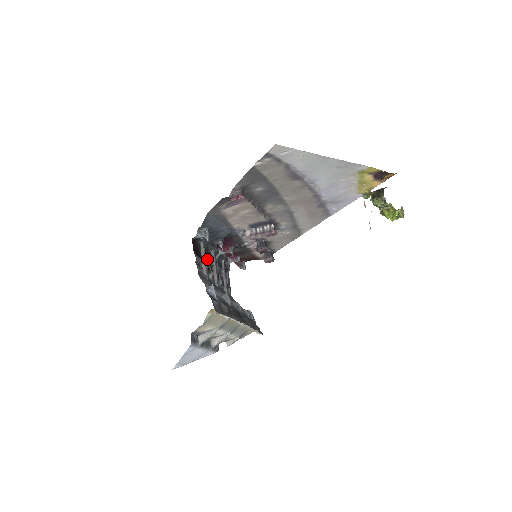
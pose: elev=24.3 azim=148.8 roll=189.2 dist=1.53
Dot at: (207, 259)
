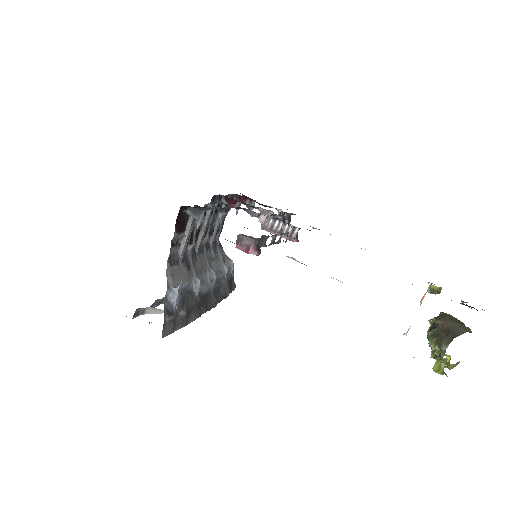
Dot at: (195, 224)
